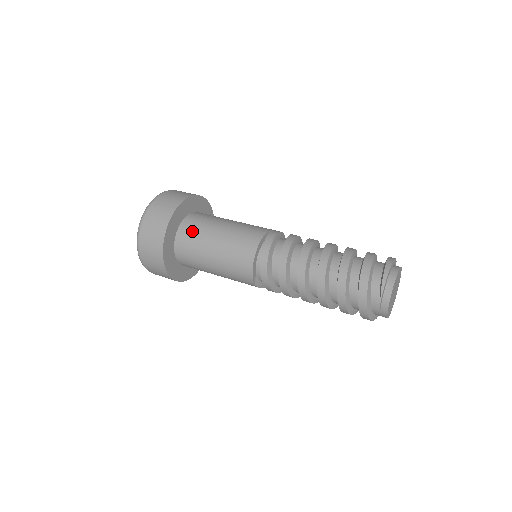
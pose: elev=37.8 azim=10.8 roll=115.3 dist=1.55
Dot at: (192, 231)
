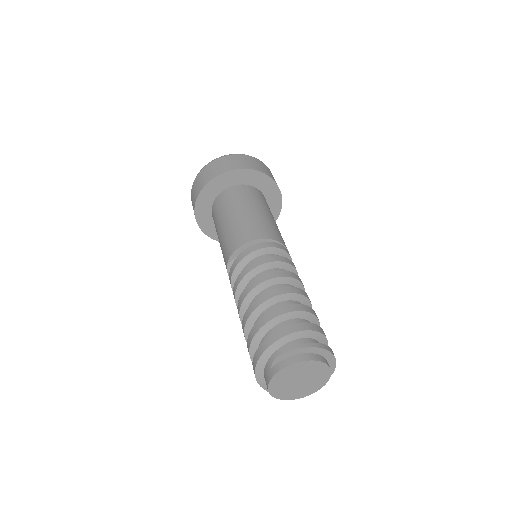
Dot at: (244, 193)
